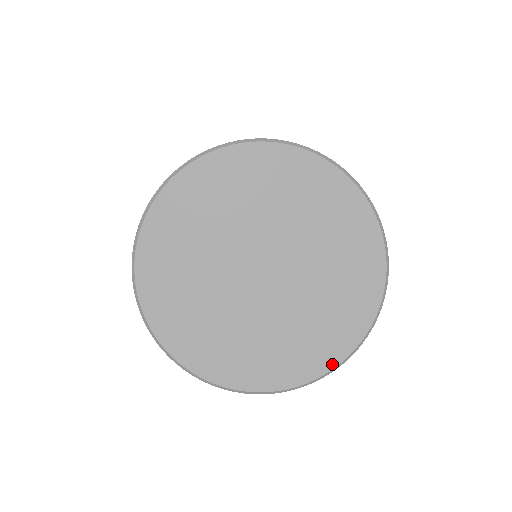
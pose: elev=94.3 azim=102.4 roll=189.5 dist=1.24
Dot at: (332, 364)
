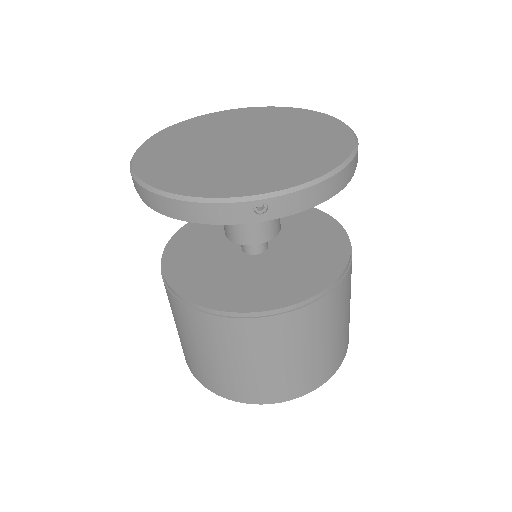
Dot at: (308, 179)
